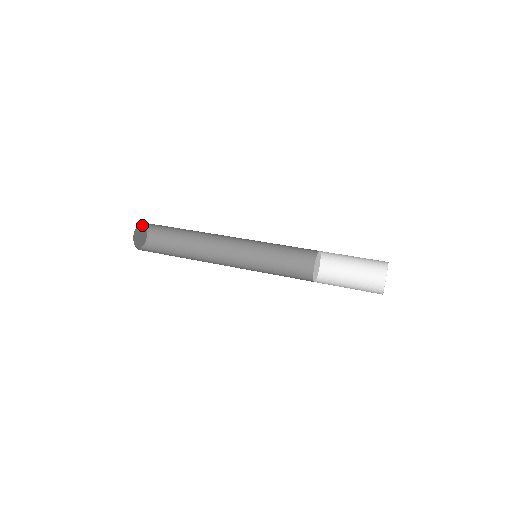
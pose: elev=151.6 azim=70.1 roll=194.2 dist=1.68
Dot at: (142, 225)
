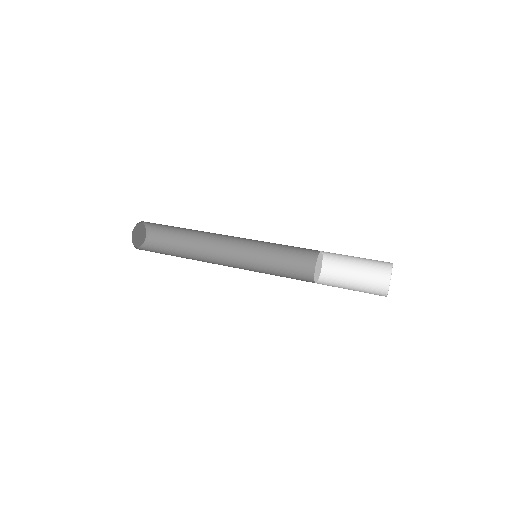
Dot at: (139, 224)
